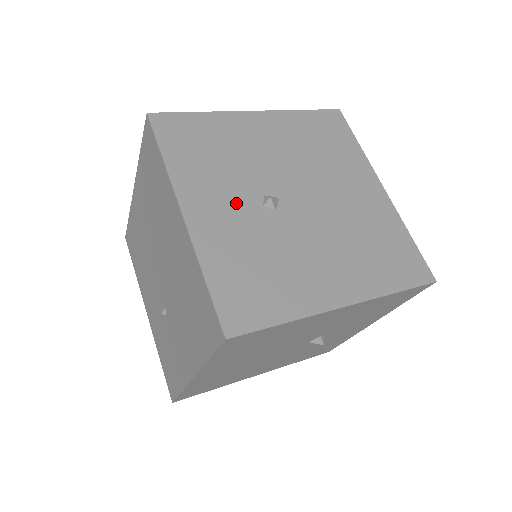
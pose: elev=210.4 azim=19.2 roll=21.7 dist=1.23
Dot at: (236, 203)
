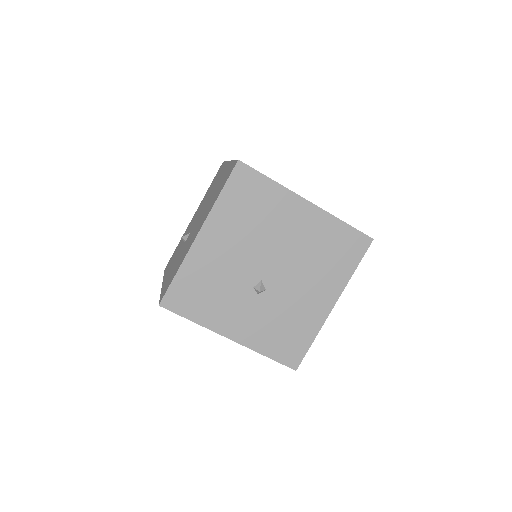
Dot at: (246, 308)
